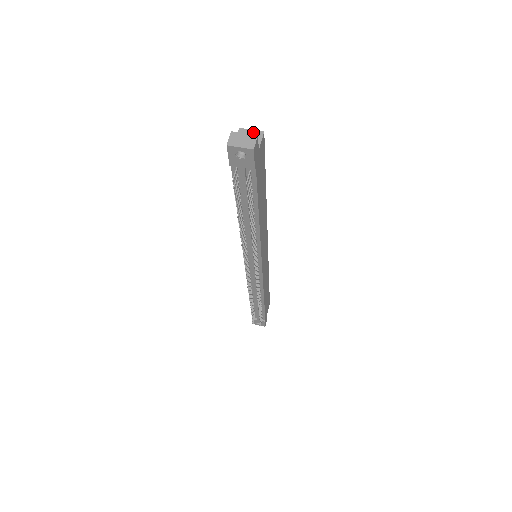
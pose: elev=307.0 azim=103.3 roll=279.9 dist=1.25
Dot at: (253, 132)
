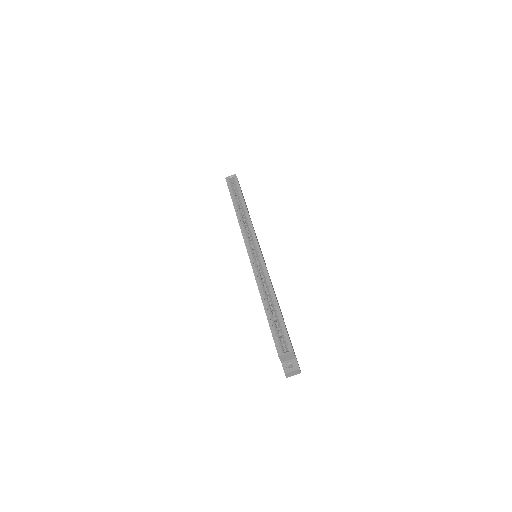
Dot at: (288, 354)
